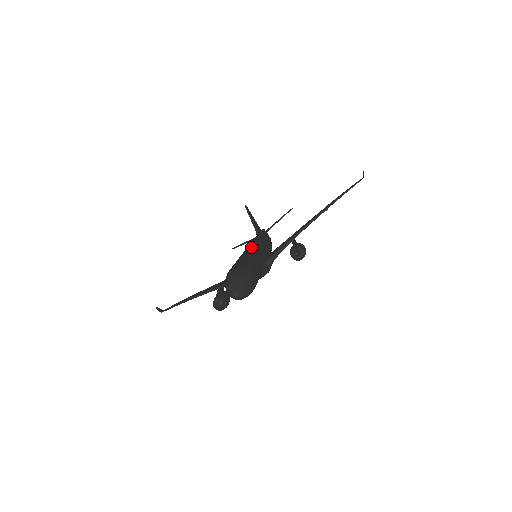
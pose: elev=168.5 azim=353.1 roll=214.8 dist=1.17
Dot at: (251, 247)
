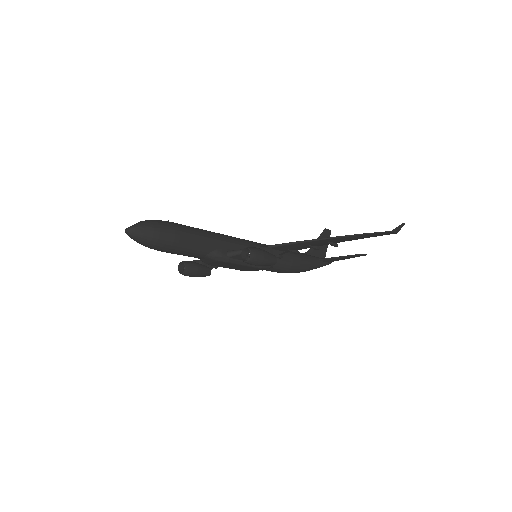
Dot at: (244, 239)
